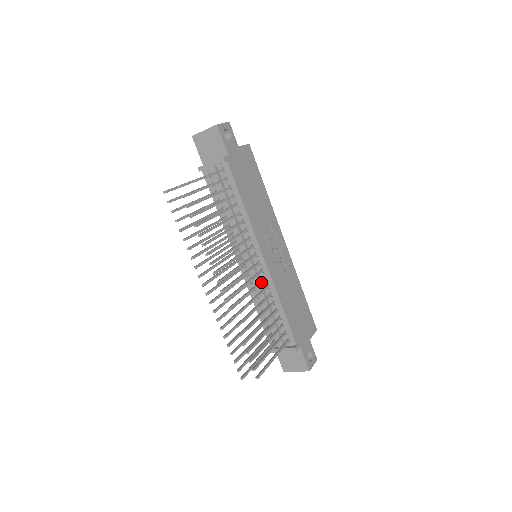
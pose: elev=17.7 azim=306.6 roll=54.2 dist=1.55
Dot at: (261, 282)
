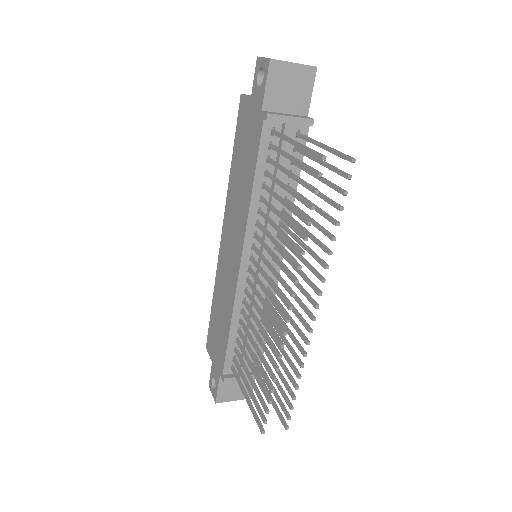
Dot at: (274, 295)
